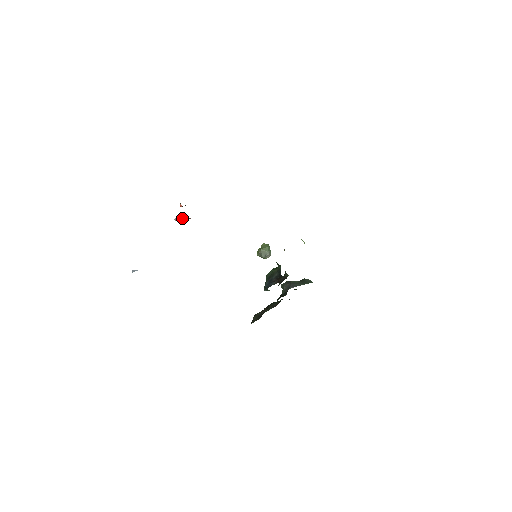
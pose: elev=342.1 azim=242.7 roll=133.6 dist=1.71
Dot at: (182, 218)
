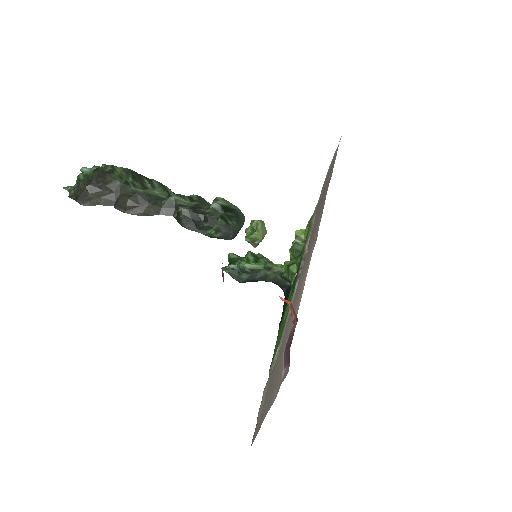
Dot at: occluded
